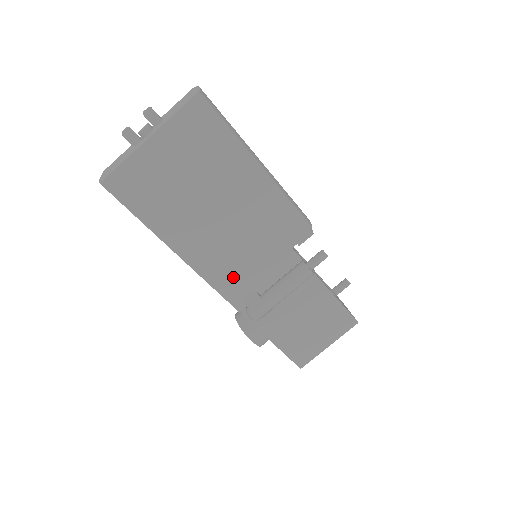
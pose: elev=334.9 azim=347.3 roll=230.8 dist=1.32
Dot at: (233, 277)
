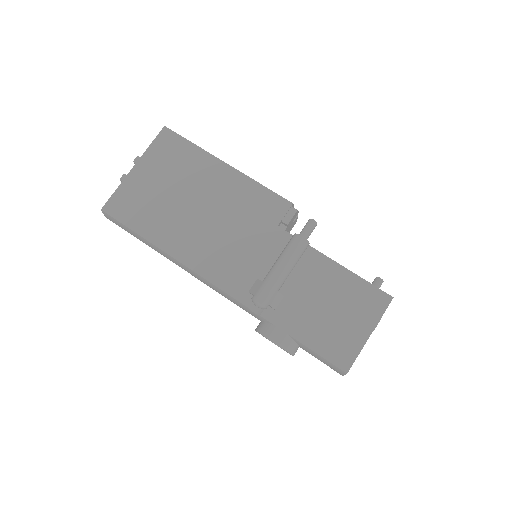
Dot at: (230, 269)
